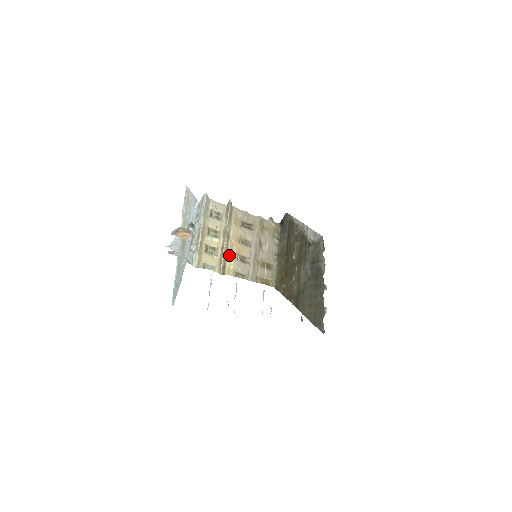
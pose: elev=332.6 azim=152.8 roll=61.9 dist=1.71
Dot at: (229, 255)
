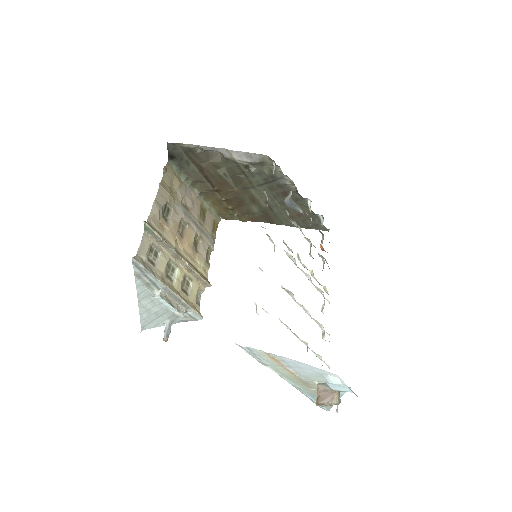
Dot at: (193, 262)
